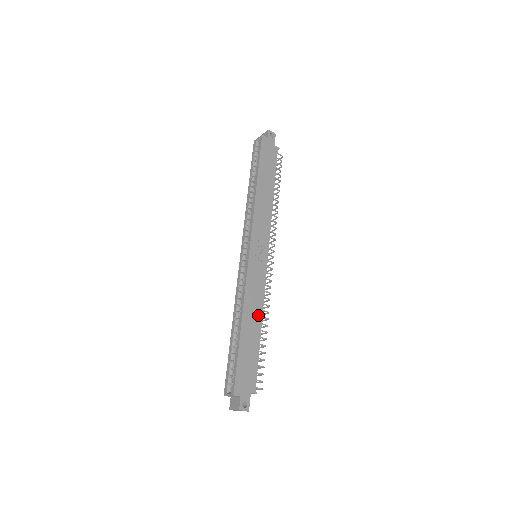
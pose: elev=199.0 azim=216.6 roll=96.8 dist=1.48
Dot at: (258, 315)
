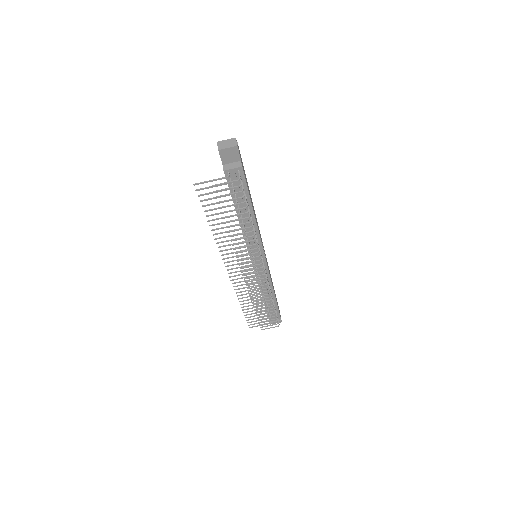
Dot at: (255, 217)
